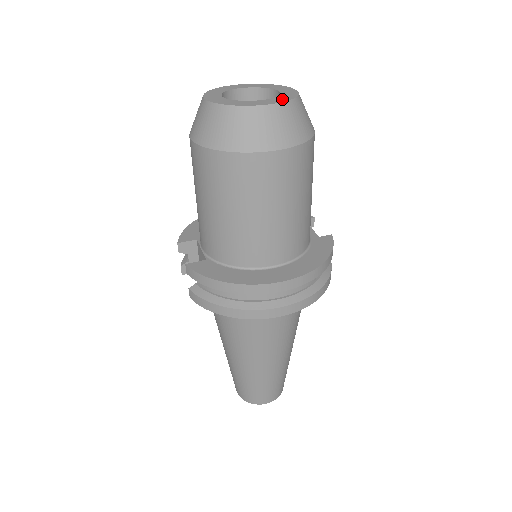
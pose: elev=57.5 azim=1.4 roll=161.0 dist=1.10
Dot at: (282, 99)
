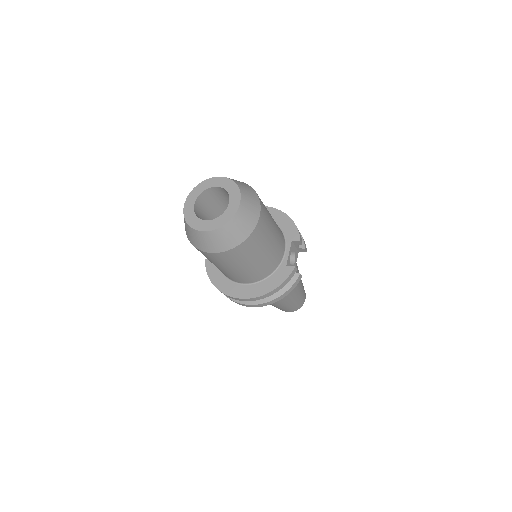
Dot at: (217, 224)
